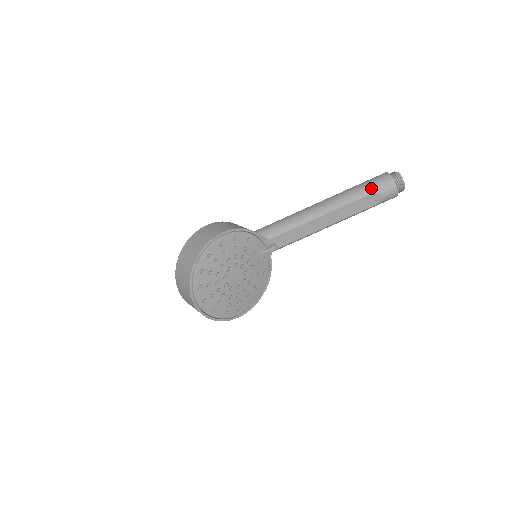
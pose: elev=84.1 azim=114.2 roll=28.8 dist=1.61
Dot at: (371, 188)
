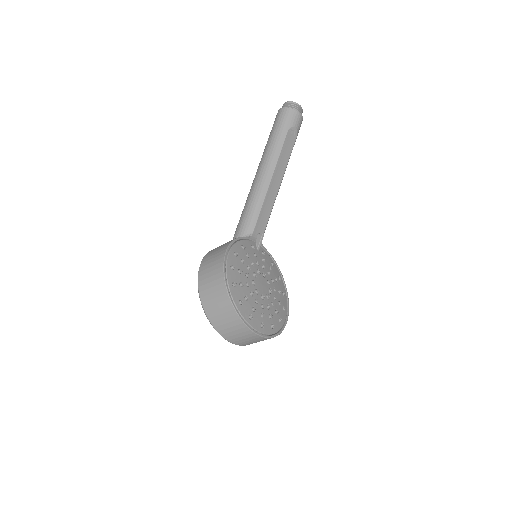
Dot at: (283, 128)
